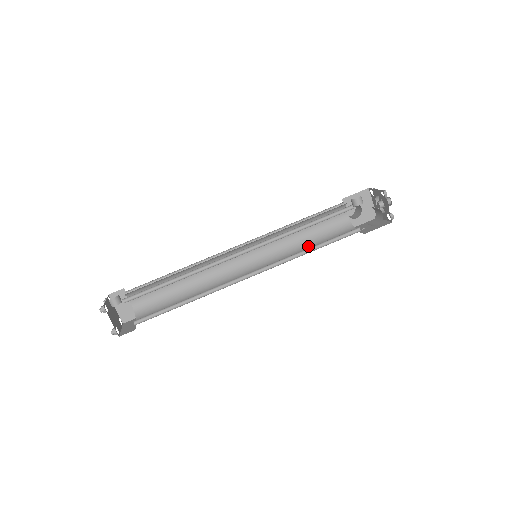
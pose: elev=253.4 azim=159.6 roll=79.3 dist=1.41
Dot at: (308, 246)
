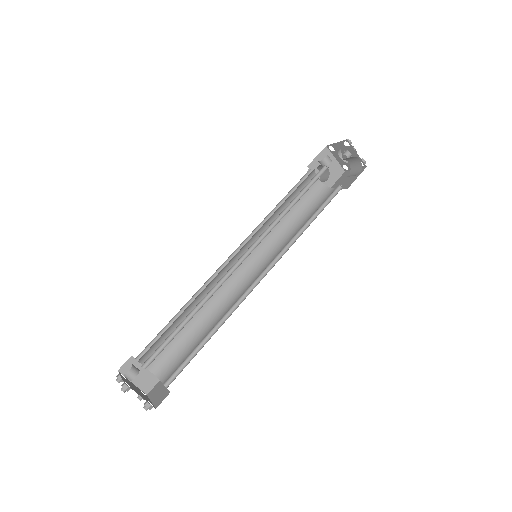
Dot at: (299, 225)
